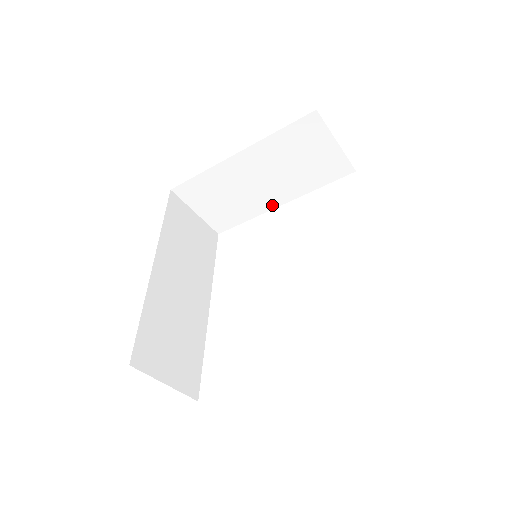
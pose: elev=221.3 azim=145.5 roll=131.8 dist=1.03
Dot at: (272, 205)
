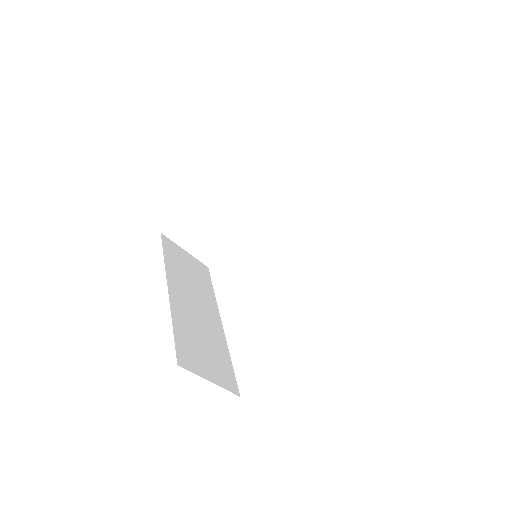
Dot at: (250, 226)
